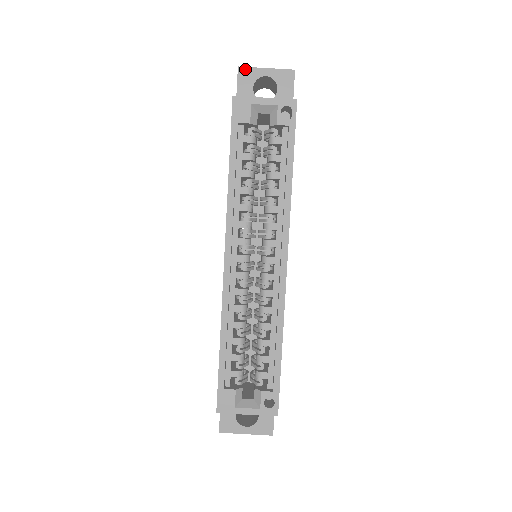
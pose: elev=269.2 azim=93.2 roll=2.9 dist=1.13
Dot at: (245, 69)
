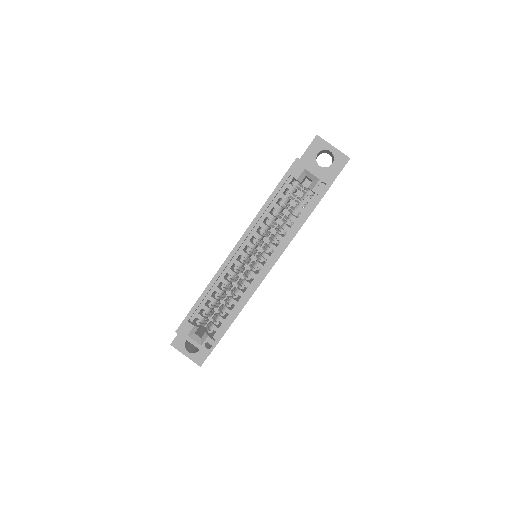
Dot at: (320, 139)
